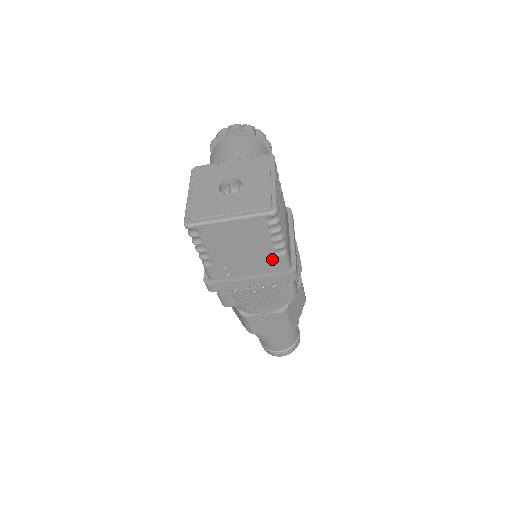
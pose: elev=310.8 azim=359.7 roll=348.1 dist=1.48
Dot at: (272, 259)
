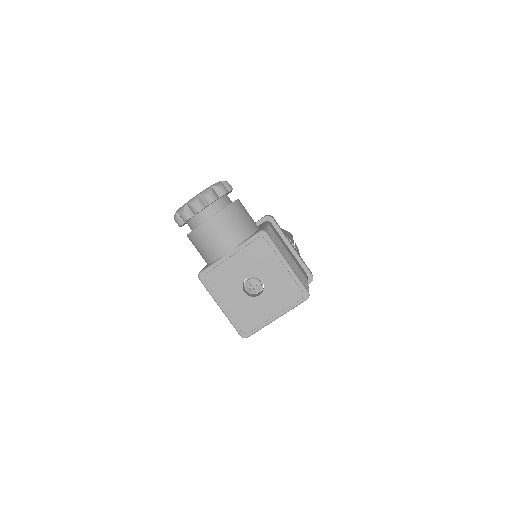
Dot at: occluded
